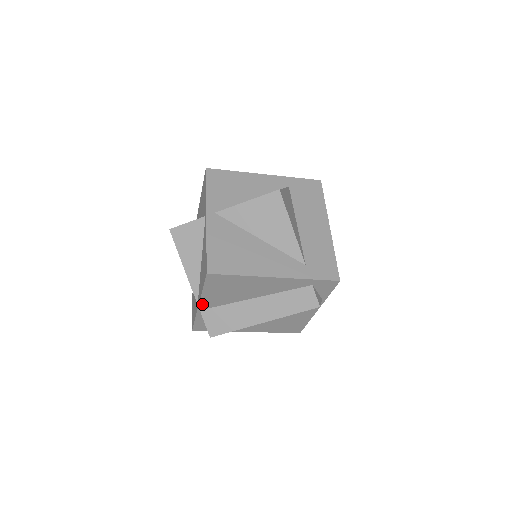
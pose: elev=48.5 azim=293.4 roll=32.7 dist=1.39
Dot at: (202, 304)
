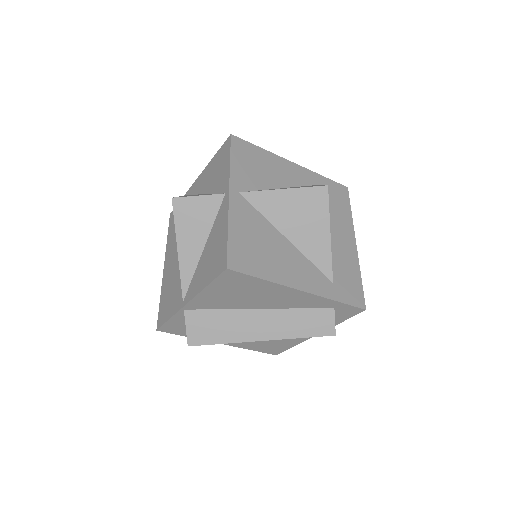
Dot at: (192, 303)
